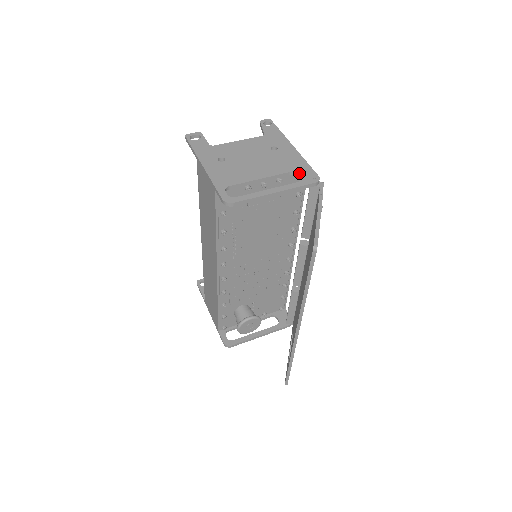
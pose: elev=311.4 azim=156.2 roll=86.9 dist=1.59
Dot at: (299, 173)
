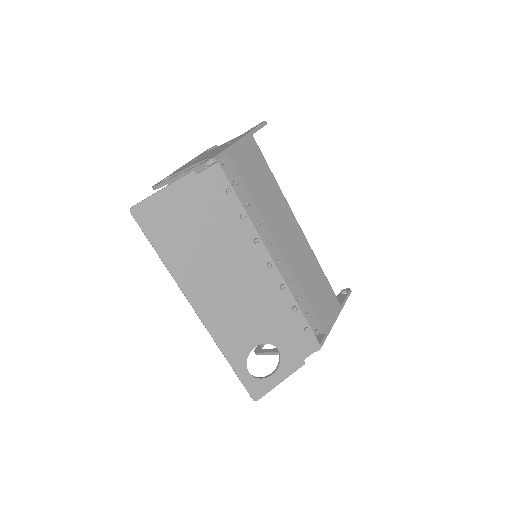
Dot at: (209, 158)
